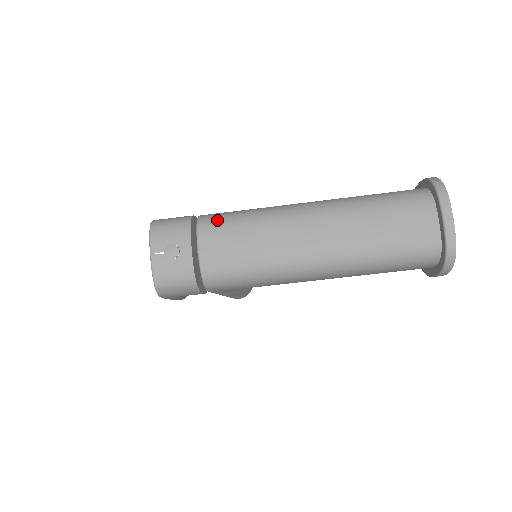
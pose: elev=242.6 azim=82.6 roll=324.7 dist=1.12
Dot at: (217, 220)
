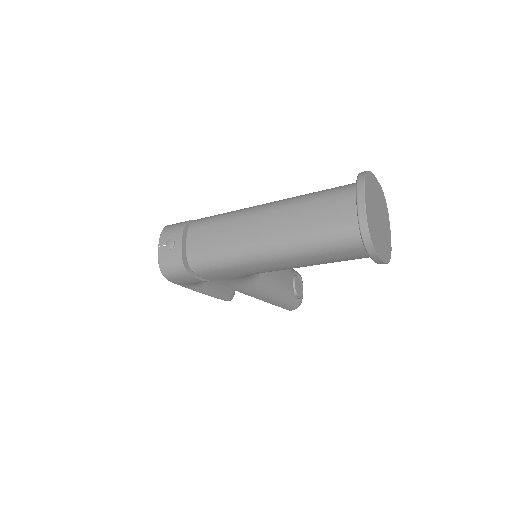
Dot at: (202, 220)
